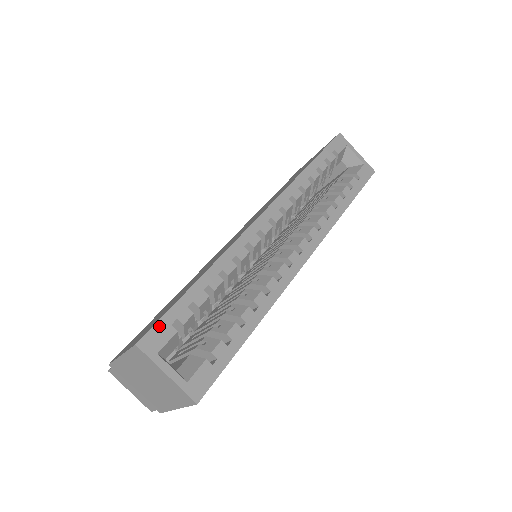
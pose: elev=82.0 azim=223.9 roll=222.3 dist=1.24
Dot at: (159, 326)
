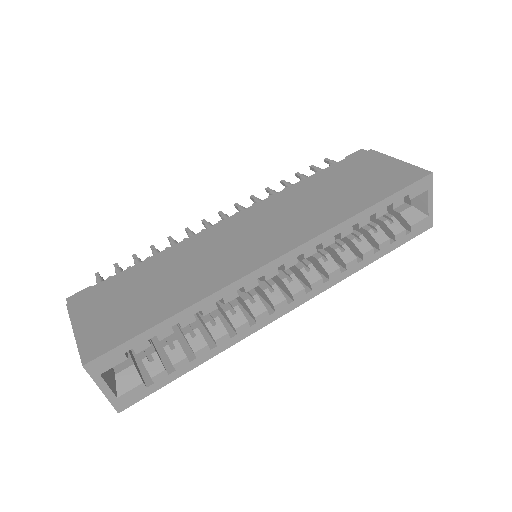
Dot at: (112, 353)
